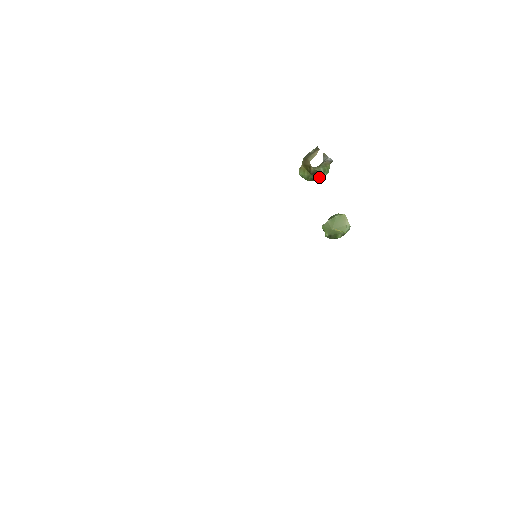
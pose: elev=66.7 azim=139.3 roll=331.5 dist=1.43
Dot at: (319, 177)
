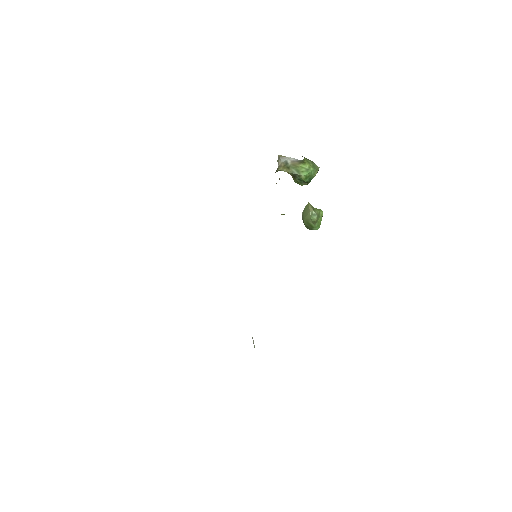
Dot at: (301, 178)
